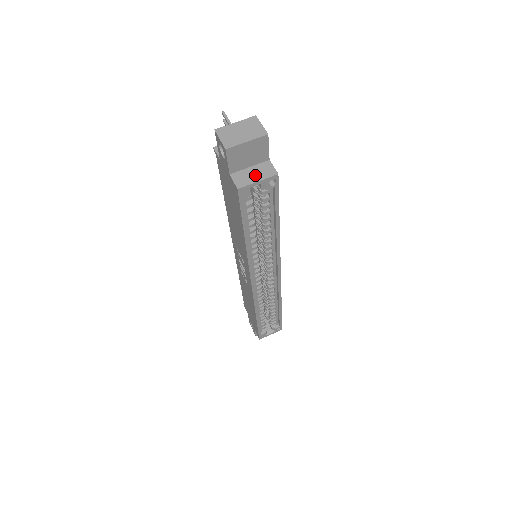
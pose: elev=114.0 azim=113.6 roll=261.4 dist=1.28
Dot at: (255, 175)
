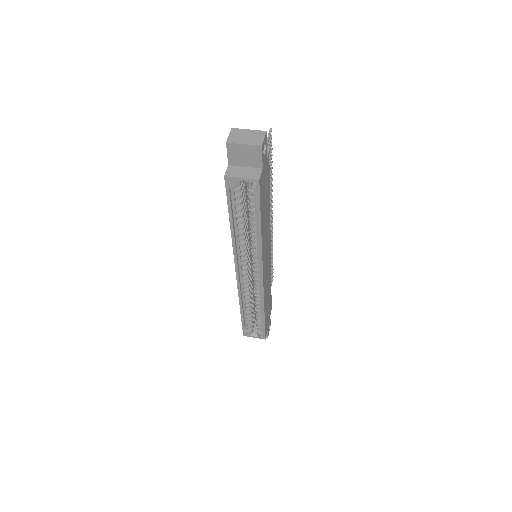
Dot at: (244, 173)
